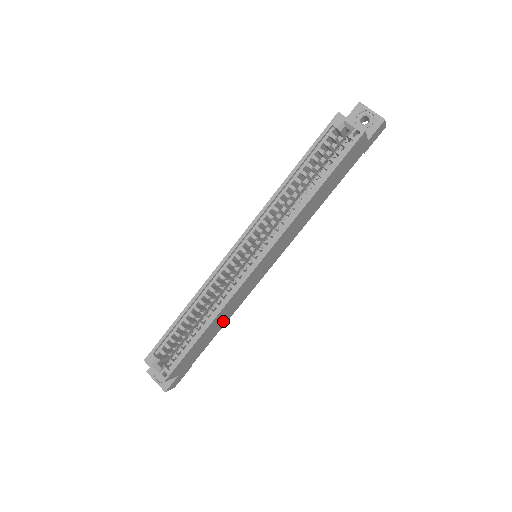
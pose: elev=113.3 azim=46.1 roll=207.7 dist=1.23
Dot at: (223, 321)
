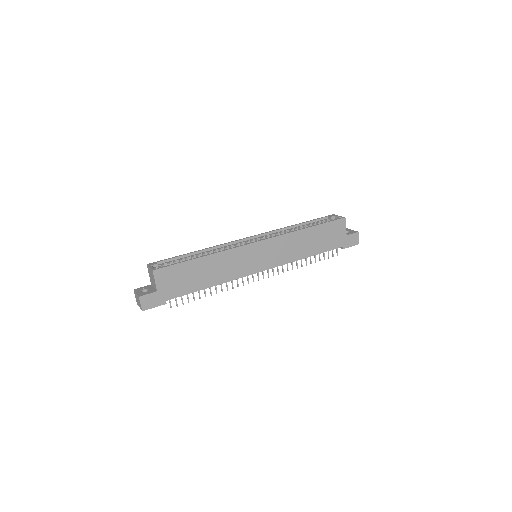
Dot at: (212, 278)
